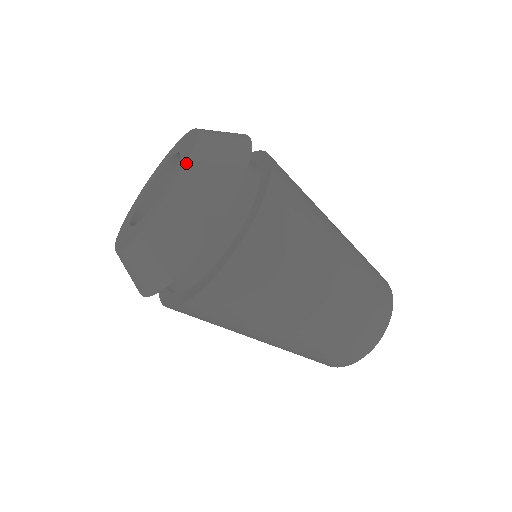
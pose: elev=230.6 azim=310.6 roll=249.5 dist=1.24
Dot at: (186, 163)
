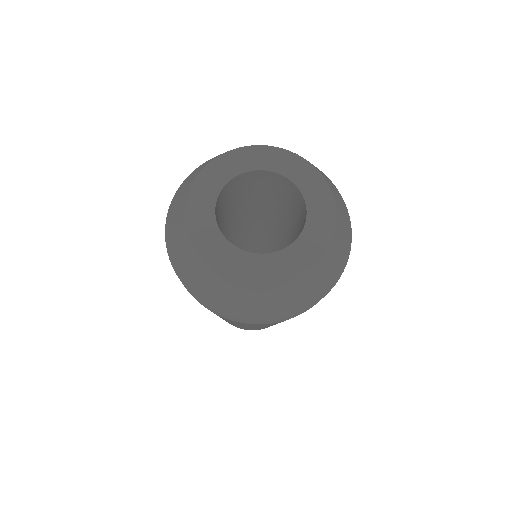
Dot at: (331, 191)
